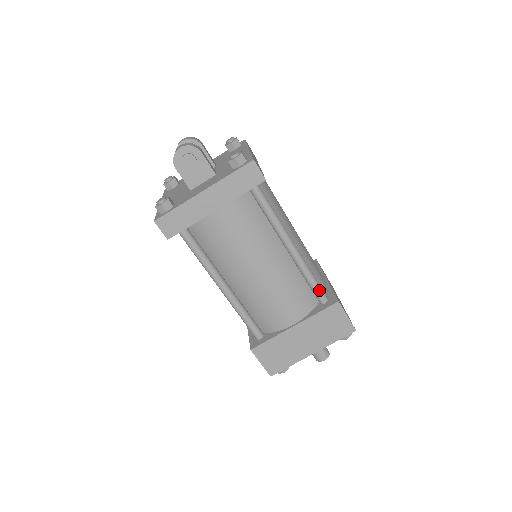
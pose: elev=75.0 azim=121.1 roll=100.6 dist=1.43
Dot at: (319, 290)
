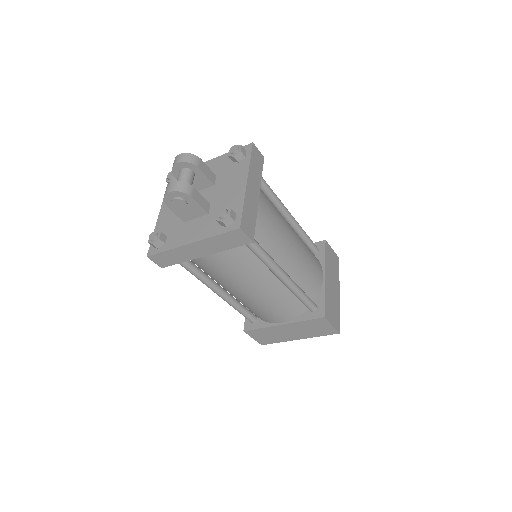
Dot at: (308, 304)
